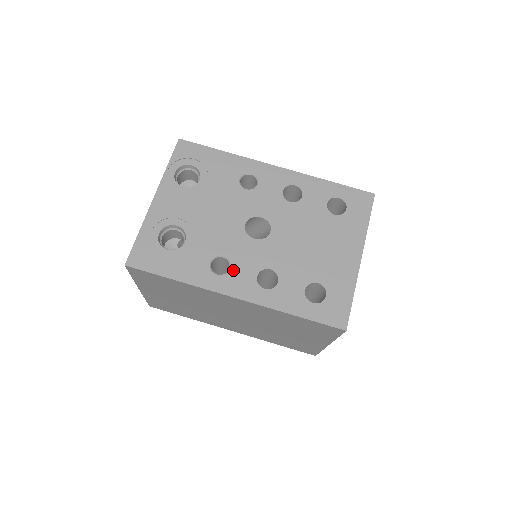
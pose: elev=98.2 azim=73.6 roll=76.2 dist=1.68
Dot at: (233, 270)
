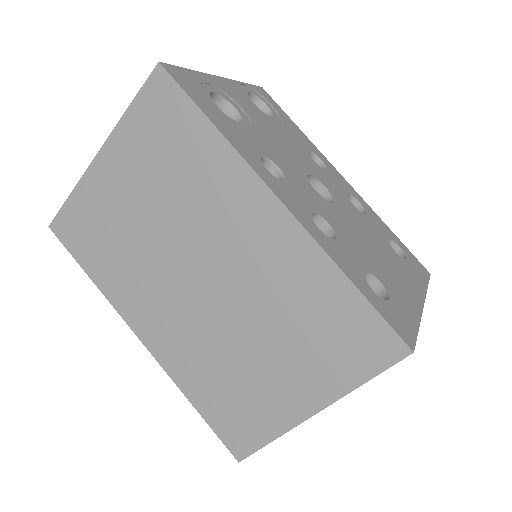
Dot at: (286, 184)
